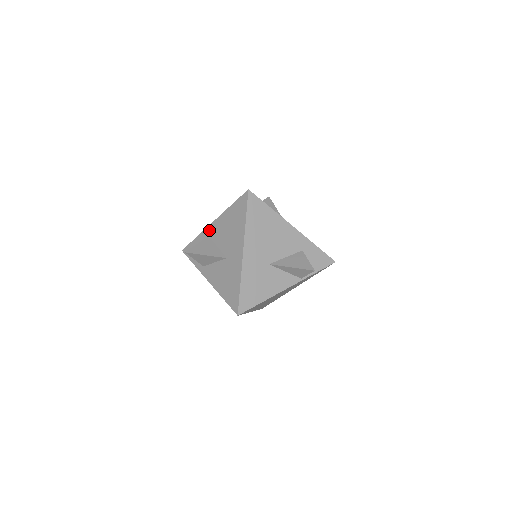
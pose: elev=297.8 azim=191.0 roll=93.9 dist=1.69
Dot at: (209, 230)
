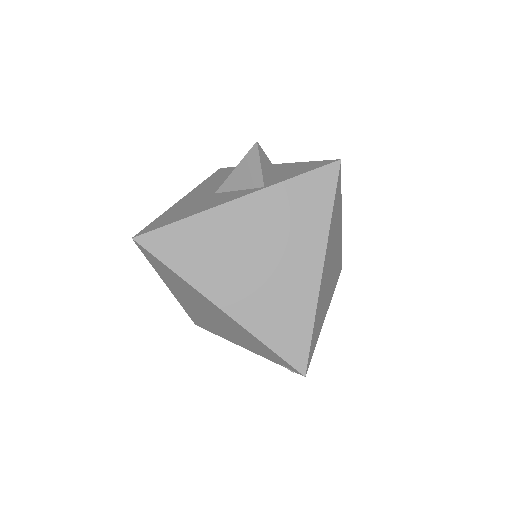
Dot at: occluded
